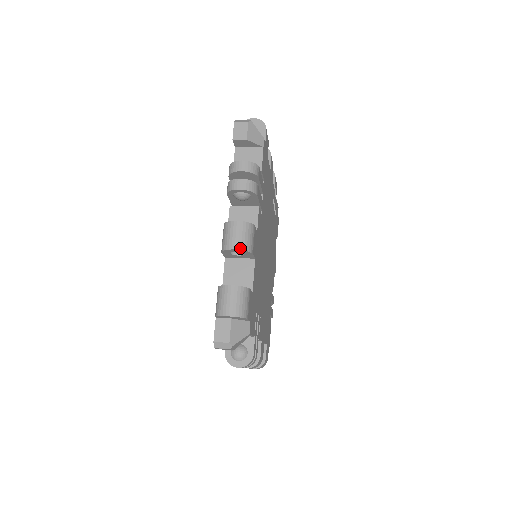
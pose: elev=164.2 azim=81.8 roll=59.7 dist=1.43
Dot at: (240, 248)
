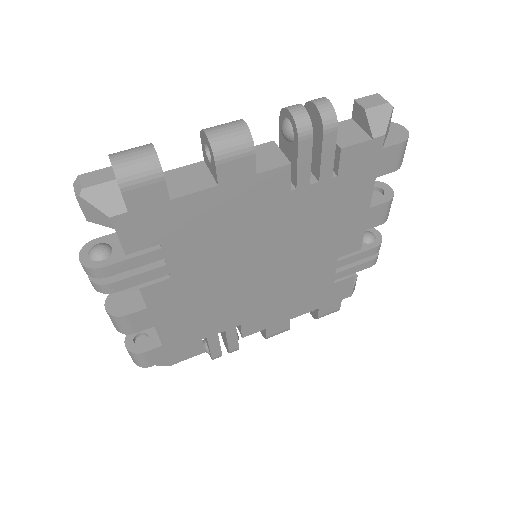
Dot at: (210, 137)
